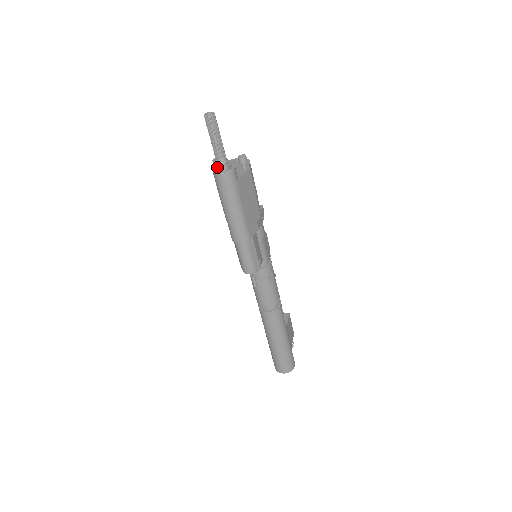
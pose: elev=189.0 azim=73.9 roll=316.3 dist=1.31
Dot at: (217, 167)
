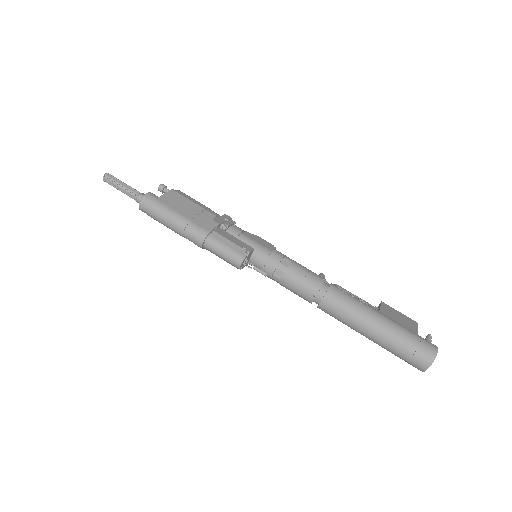
Dot at: occluded
